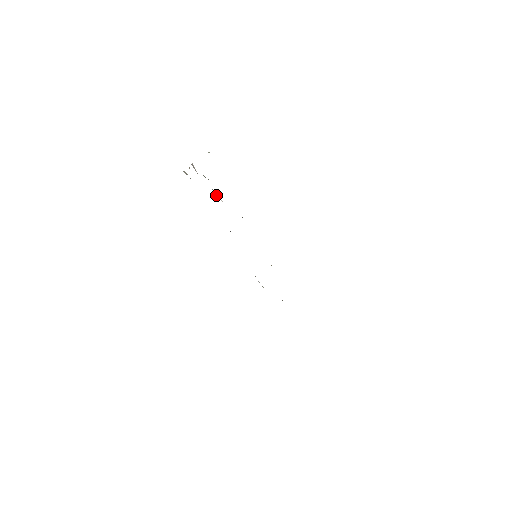
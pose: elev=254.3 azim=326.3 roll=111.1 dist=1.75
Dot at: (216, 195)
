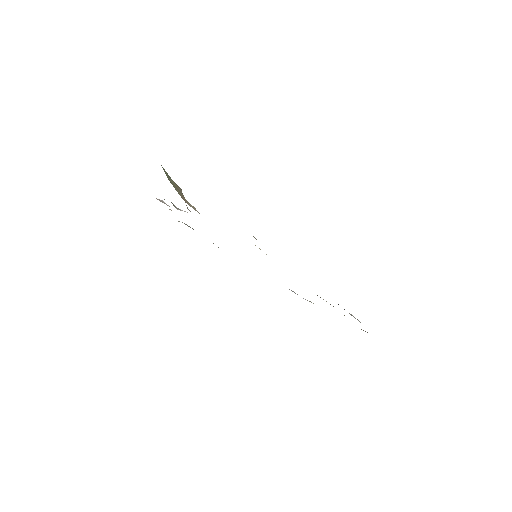
Dot at: occluded
